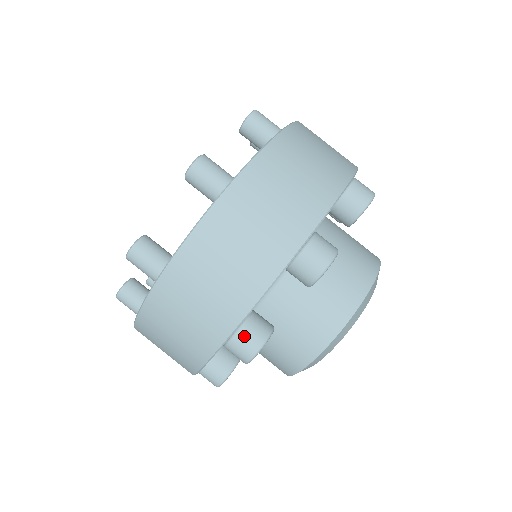
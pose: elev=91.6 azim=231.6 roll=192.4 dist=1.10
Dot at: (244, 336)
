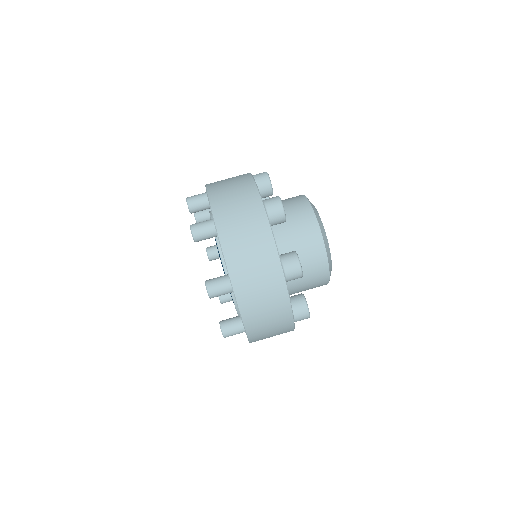
Dot at: (287, 263)
